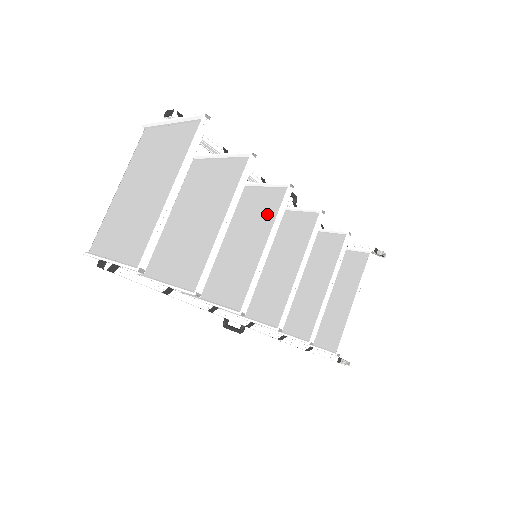
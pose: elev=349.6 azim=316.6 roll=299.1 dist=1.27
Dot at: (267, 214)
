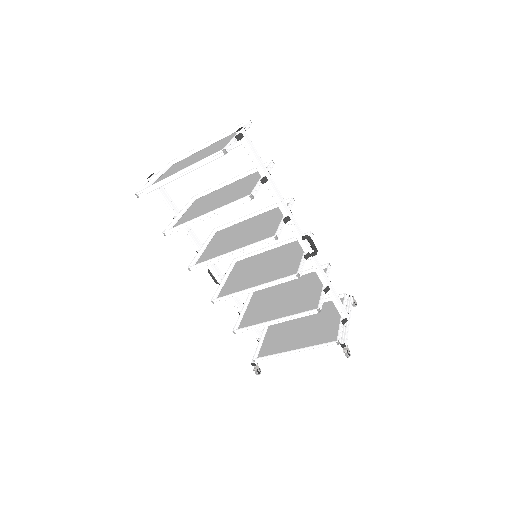
Dot at: (259, 239)
